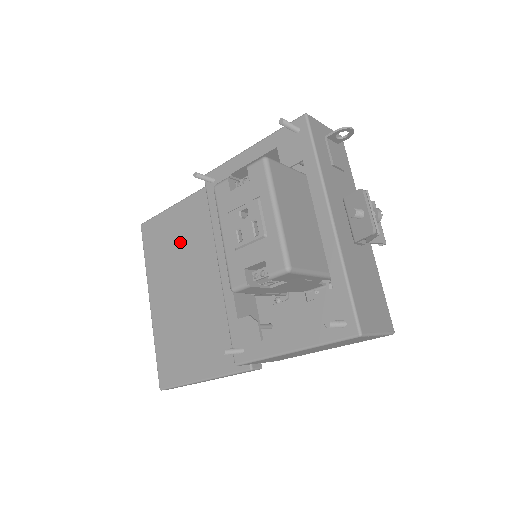
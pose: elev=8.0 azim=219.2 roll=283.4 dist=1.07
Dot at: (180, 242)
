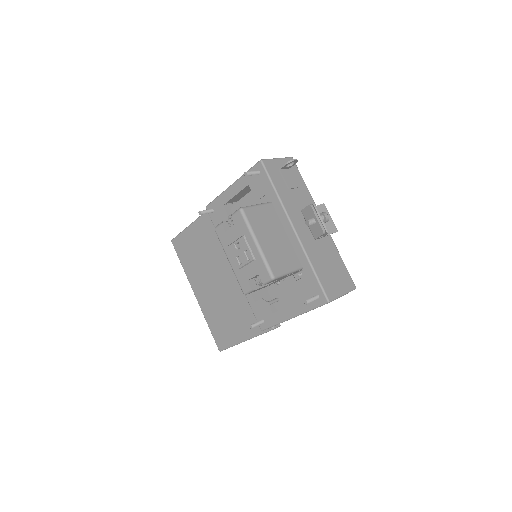
Dot at: (203, 251)
